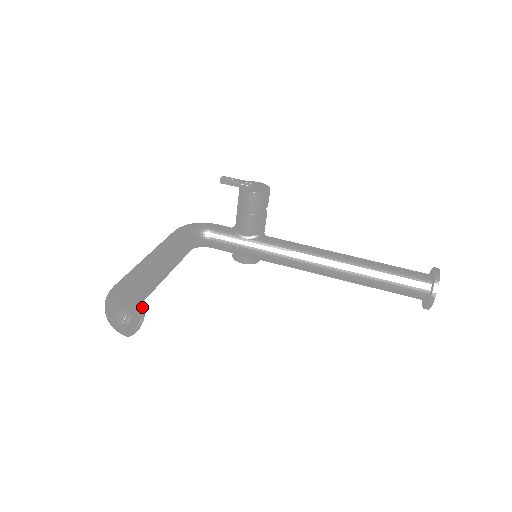
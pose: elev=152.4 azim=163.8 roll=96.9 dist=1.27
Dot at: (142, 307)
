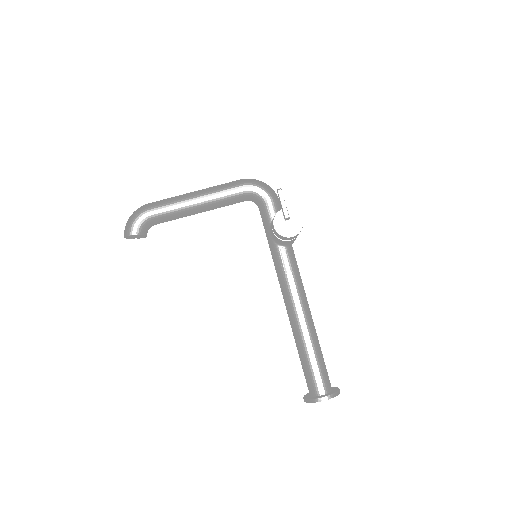
Dot at: (142, 235)
